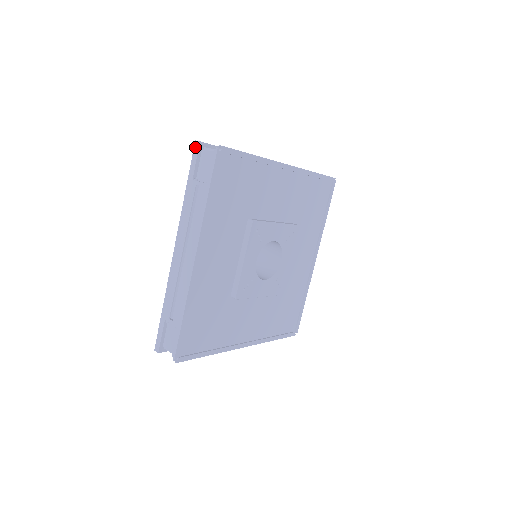
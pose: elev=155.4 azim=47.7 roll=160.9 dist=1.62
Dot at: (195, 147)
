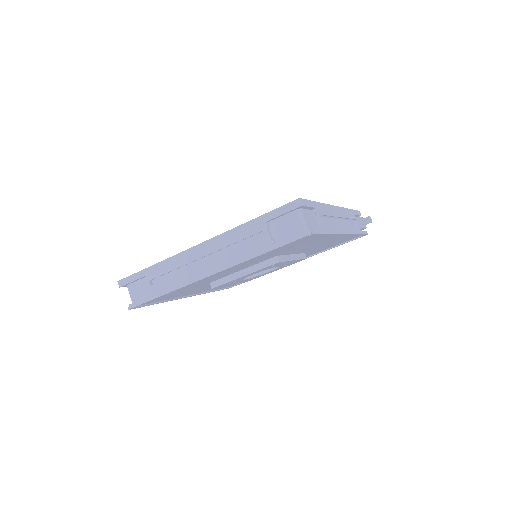
Dot at: occluded
